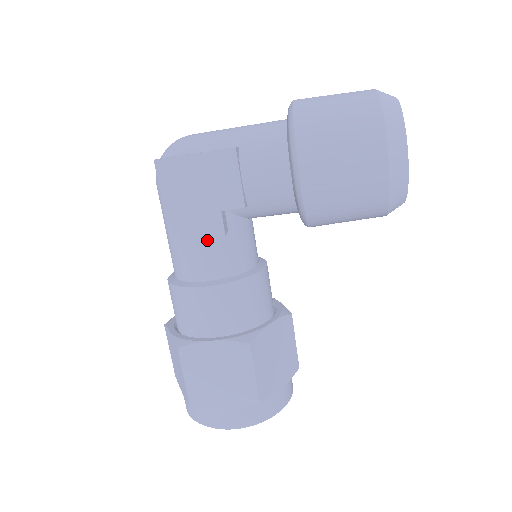
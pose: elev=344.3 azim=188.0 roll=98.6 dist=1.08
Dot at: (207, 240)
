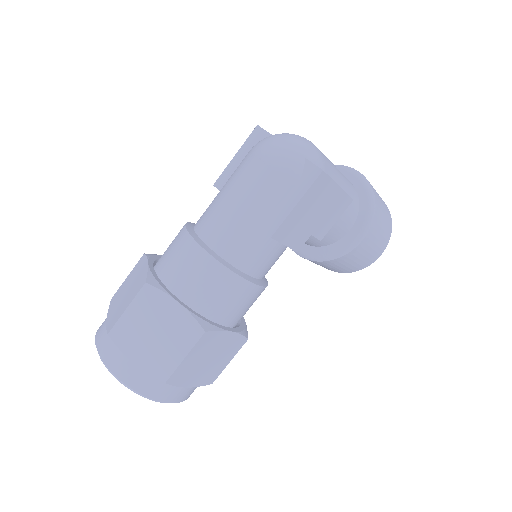
Dot at: (283, 247)
